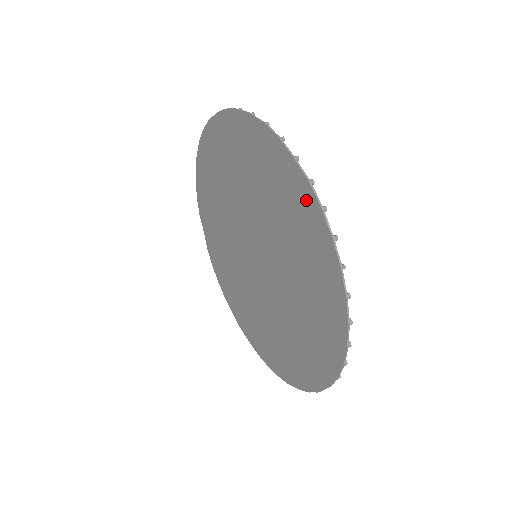
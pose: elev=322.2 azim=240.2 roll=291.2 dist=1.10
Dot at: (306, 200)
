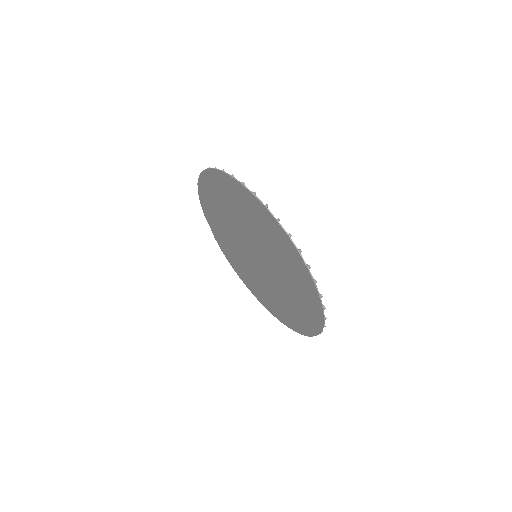
Dot at: (288, 244)
